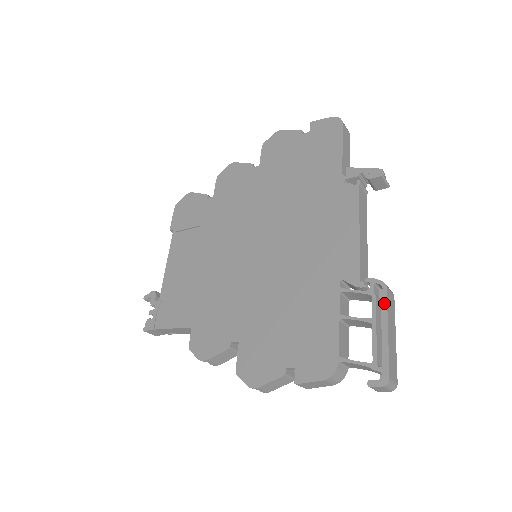
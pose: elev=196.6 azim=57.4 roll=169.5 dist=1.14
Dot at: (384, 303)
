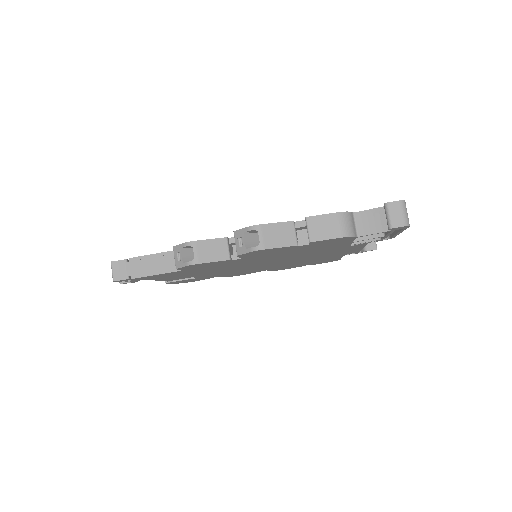
Dot at: occluded
